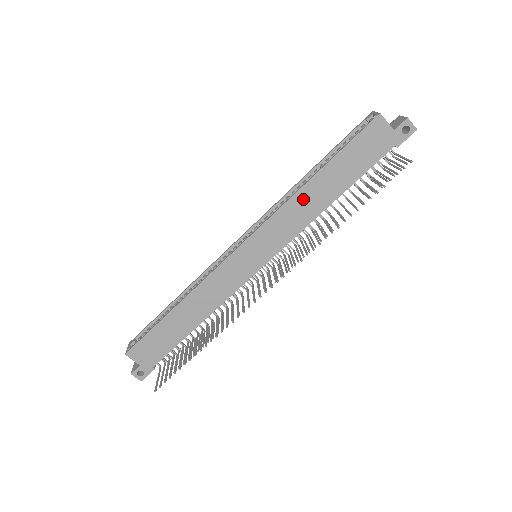
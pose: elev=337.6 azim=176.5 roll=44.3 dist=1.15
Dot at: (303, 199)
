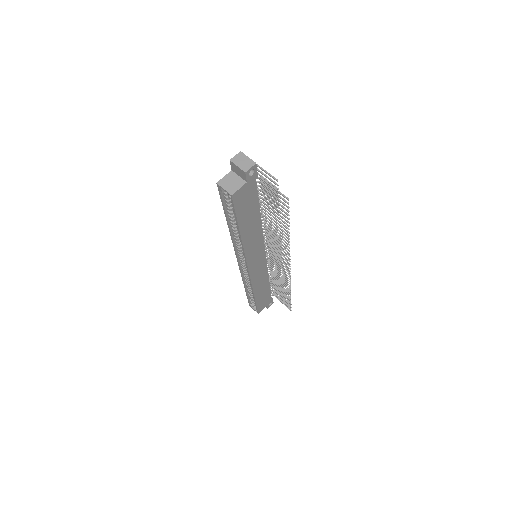
Dot at: (248, 239)
